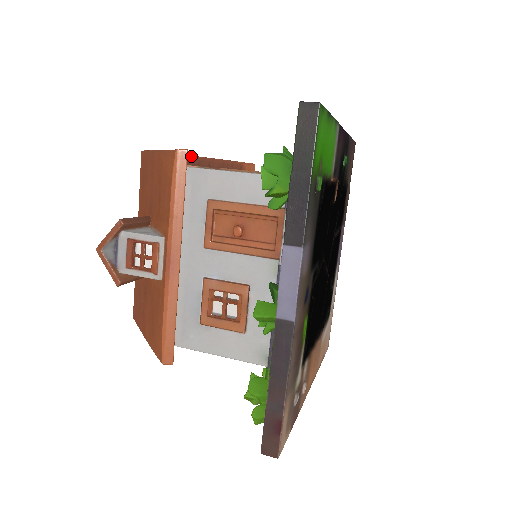
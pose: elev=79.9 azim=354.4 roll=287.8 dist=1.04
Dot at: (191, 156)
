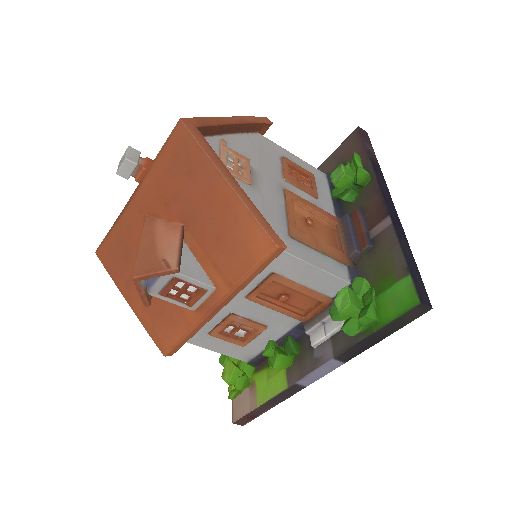
Dot at: (226, 124)
